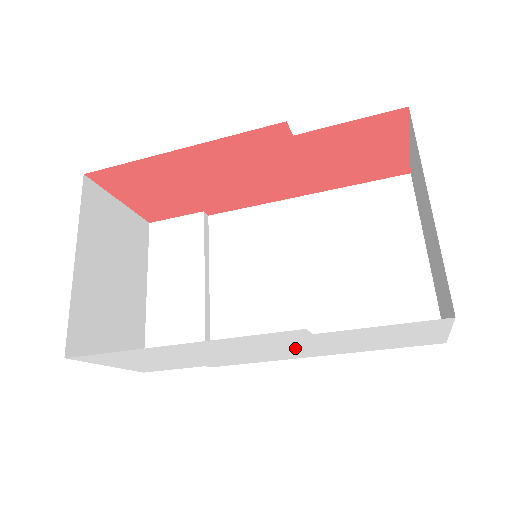
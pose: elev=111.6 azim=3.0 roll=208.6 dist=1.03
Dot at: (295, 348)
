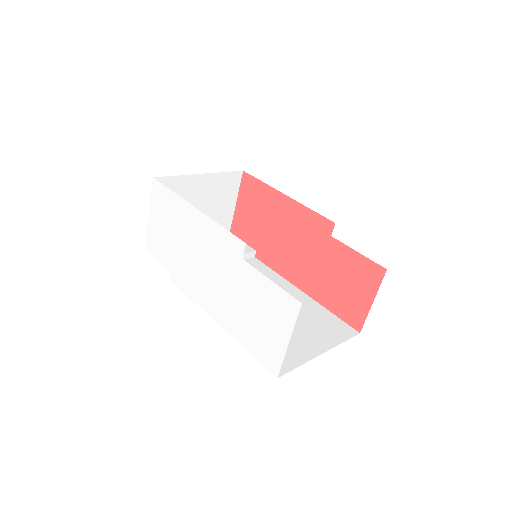
Dot at: (221, 284)
